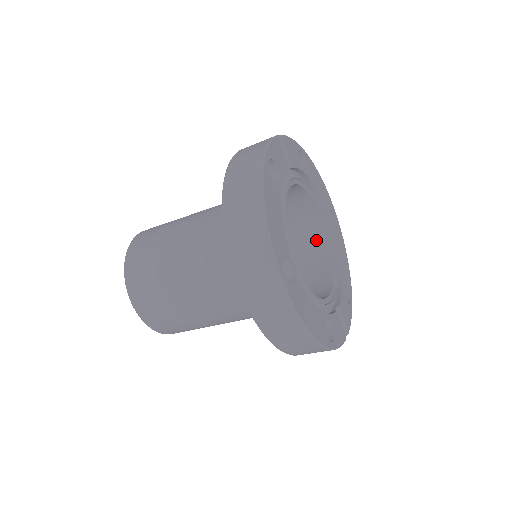
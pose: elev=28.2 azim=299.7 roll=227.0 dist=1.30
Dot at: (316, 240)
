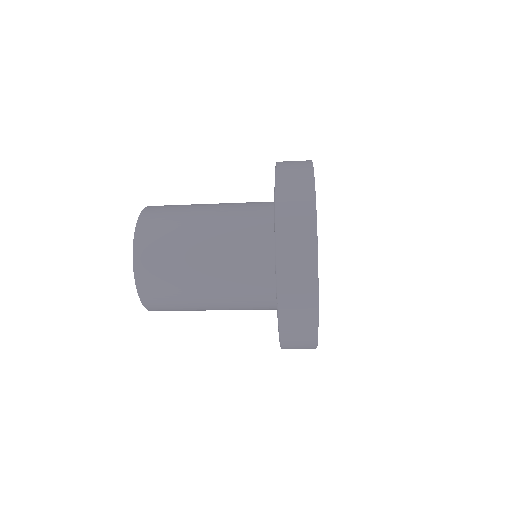
Dot at: occluded
